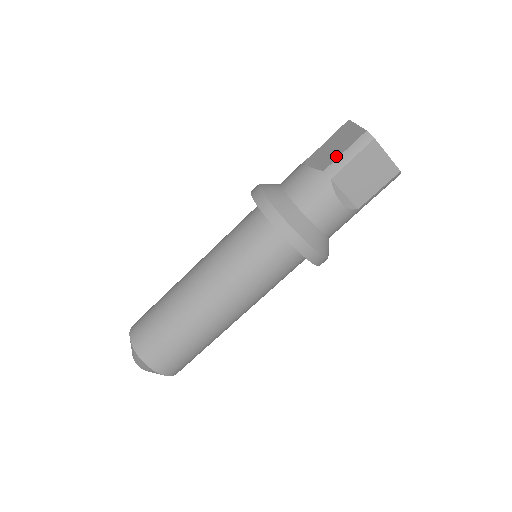
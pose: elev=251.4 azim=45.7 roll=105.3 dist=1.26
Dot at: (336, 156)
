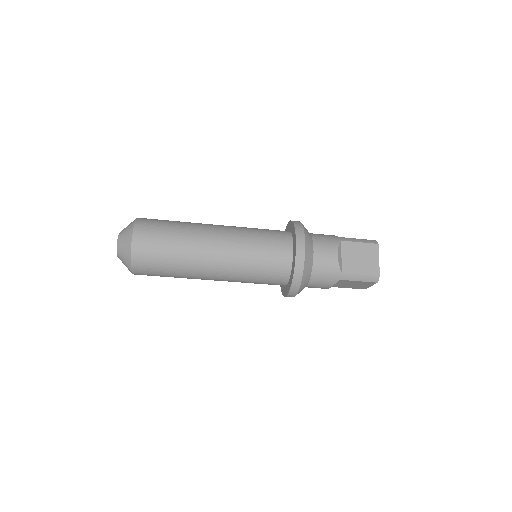
Dot at: (355, 271)
